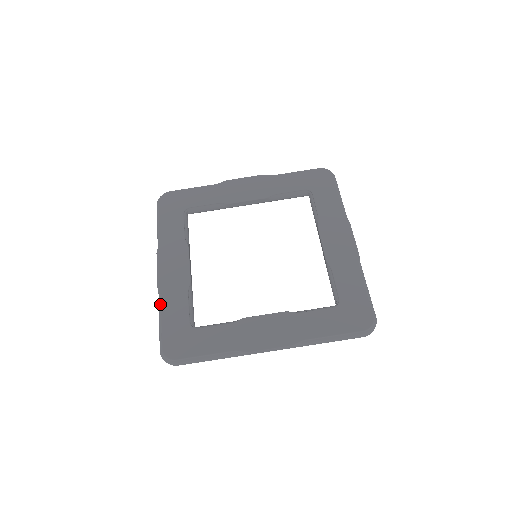
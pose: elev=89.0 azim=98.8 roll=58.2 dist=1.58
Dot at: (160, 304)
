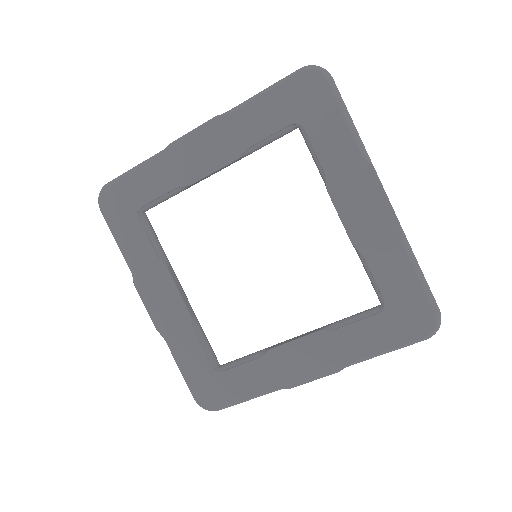
Dot at: (170, 350)
